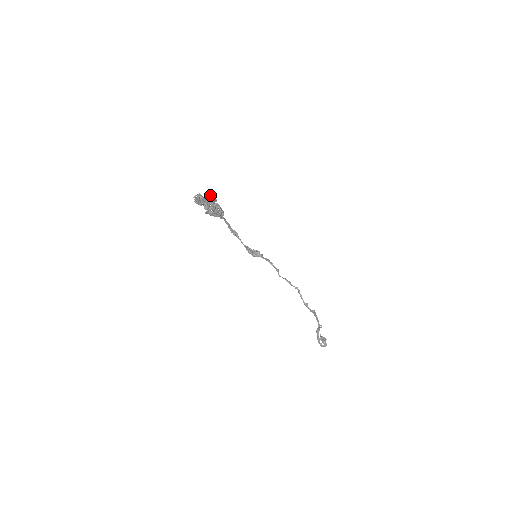
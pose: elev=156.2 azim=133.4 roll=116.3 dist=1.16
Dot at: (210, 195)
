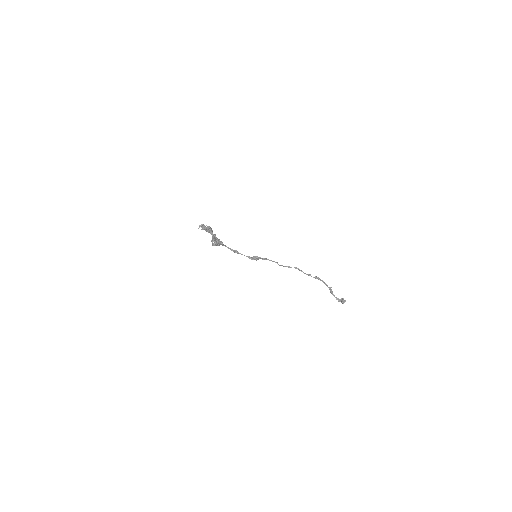
Dot at: (207, 226)
